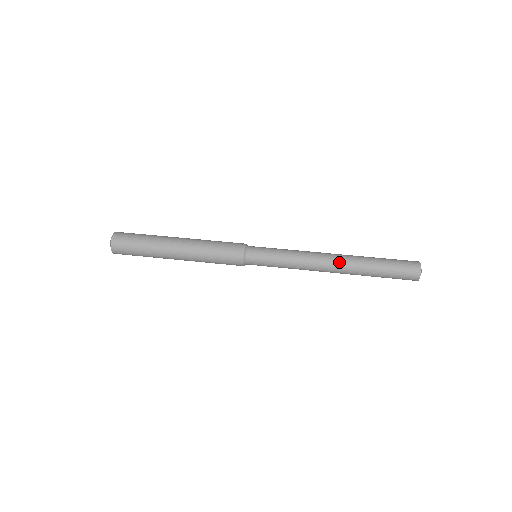
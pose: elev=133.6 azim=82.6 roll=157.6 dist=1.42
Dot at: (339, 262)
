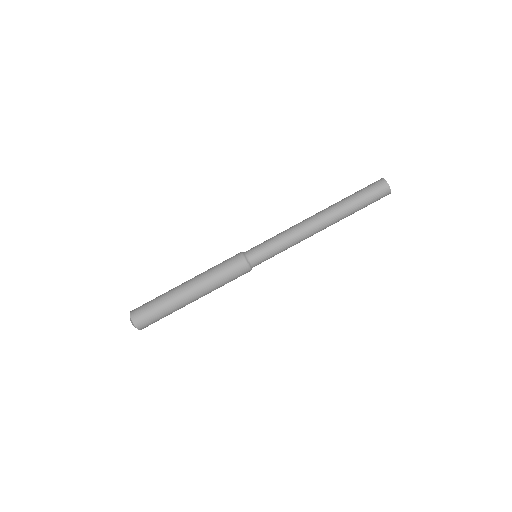
Dot at: (327, 225)
